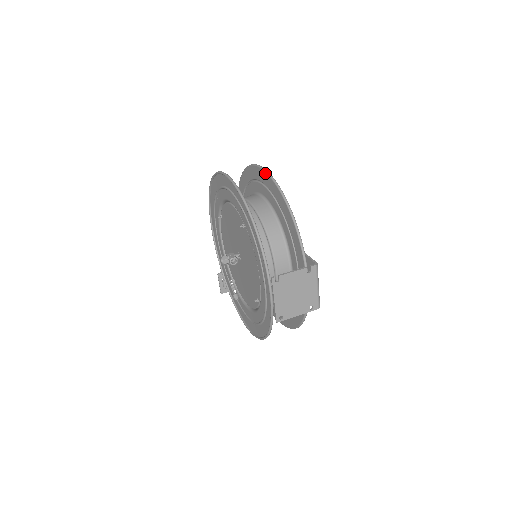
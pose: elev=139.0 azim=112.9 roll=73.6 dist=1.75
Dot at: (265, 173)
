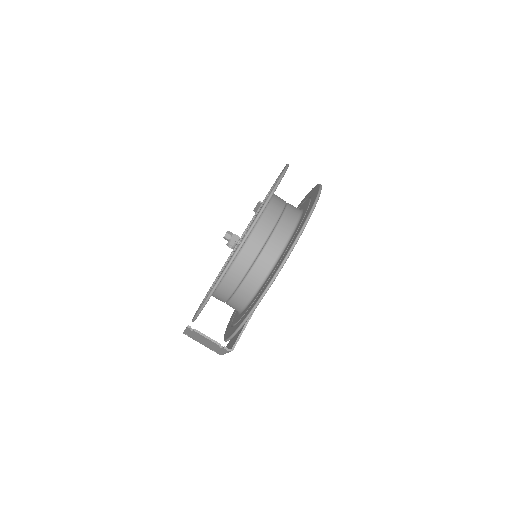
Dot at: (290, 248)
